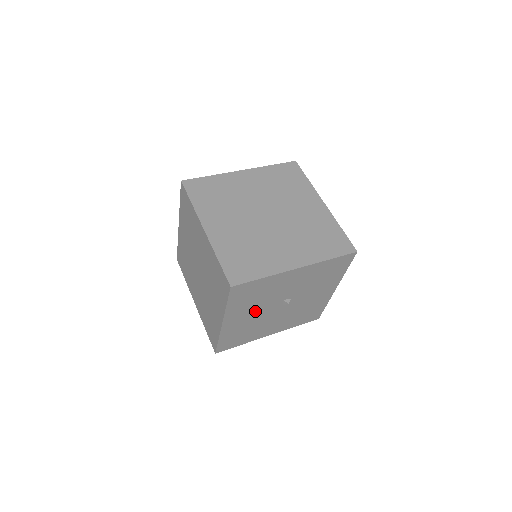
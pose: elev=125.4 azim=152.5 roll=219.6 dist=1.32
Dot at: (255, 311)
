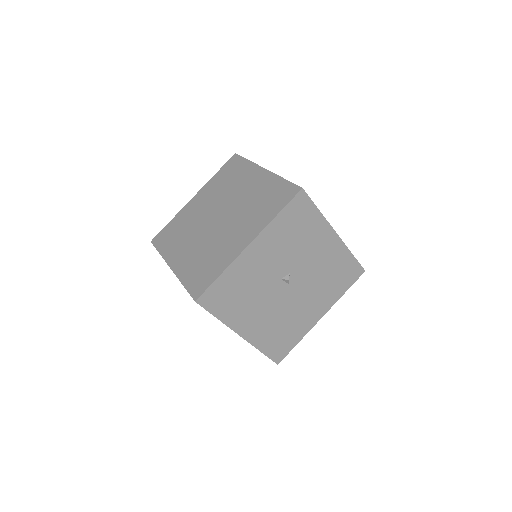
Dot at: (262, 306)
